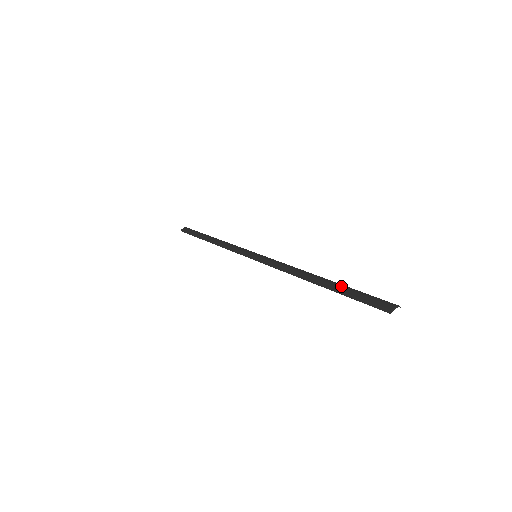
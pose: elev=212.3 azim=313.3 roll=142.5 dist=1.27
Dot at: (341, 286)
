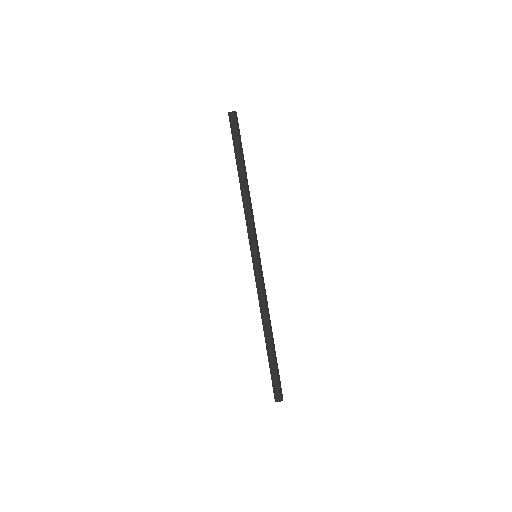
Dot at: (273, 358)
